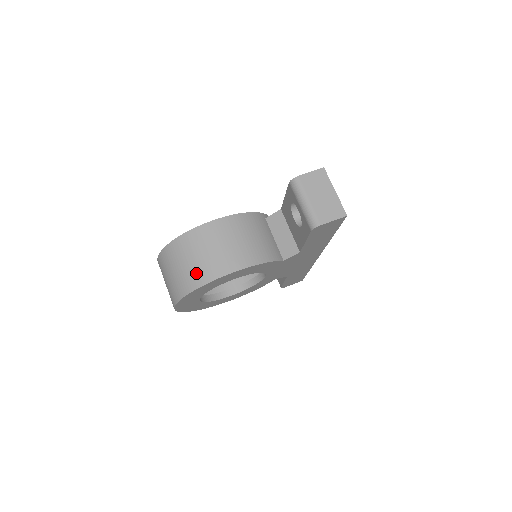
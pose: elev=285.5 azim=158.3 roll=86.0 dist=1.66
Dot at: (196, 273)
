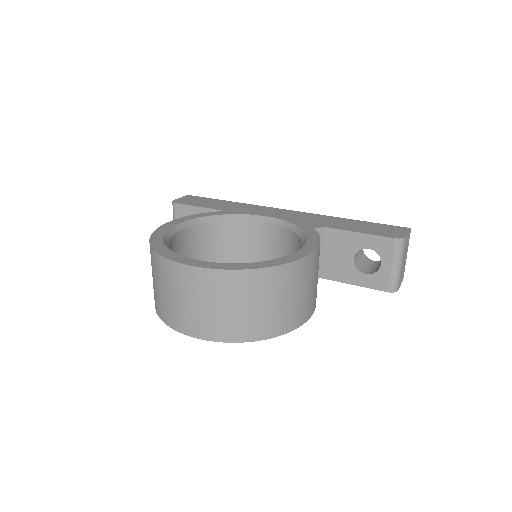
Dot at: (284, 318)
